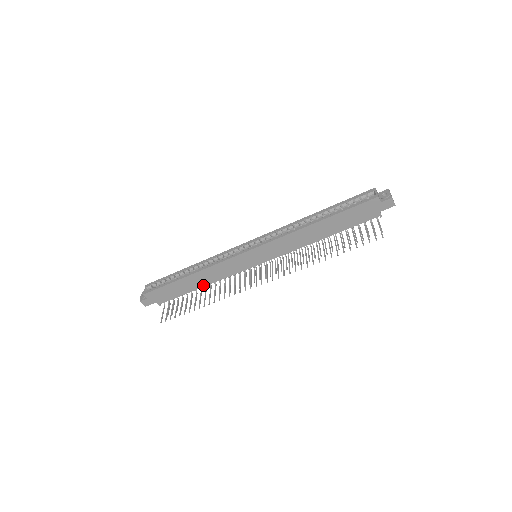
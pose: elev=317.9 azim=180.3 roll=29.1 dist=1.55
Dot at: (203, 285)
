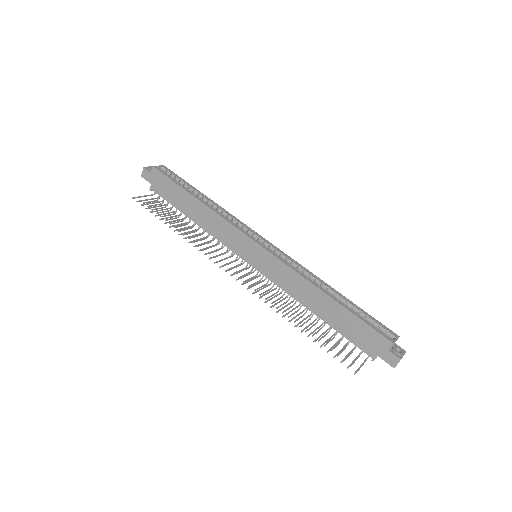
Dot at: (195, 220)
